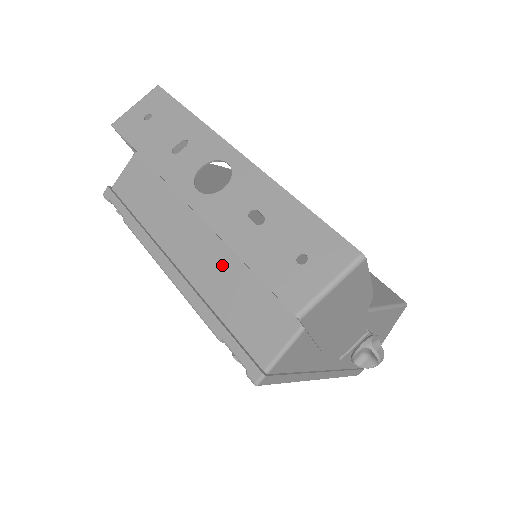
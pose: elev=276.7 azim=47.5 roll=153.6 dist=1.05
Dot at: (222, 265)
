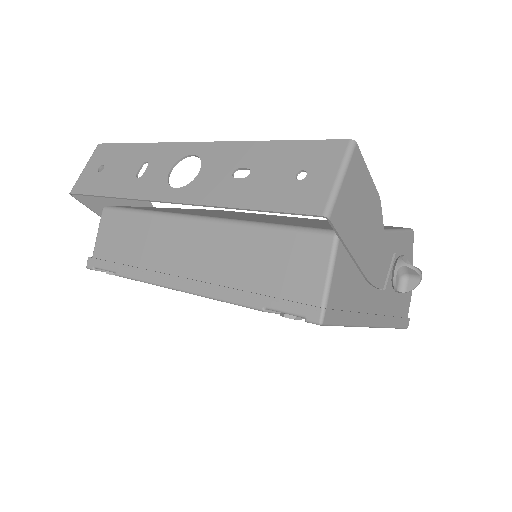
Dot at: (230, 246)
